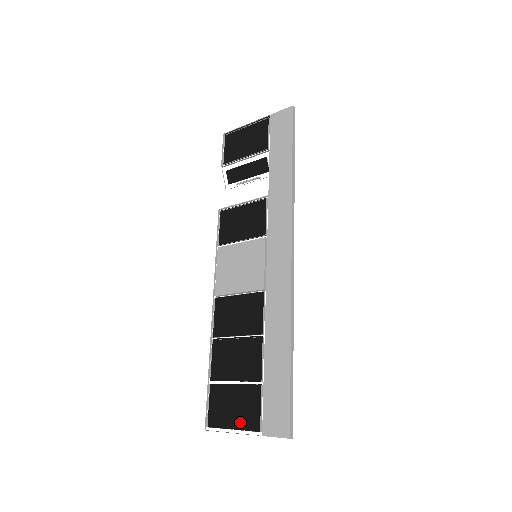
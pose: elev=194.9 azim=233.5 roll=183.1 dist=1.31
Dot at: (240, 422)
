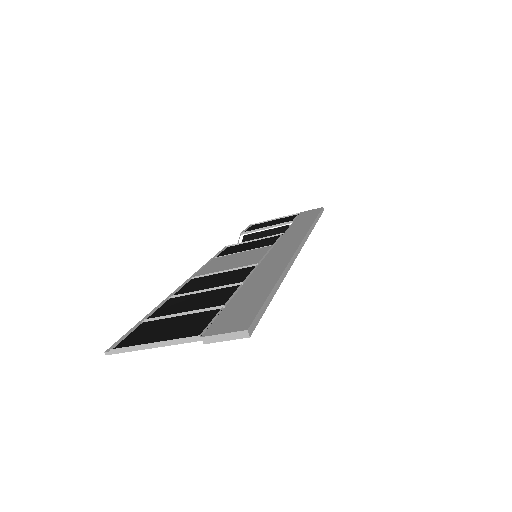
Dot at: (170, 336)
